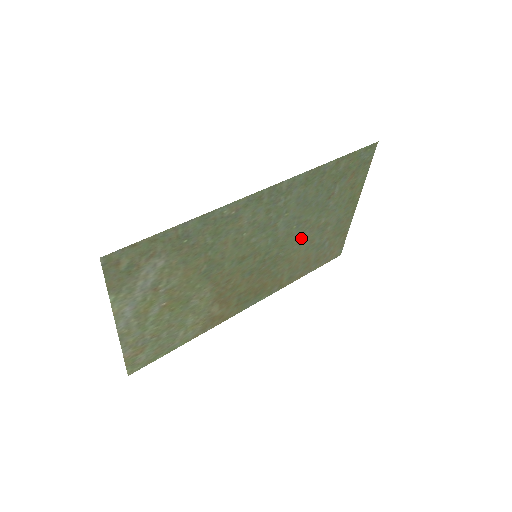
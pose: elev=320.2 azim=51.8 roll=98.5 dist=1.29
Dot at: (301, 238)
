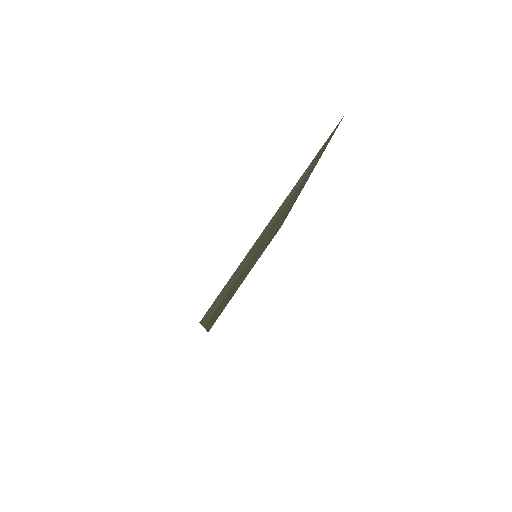
Dot at: occluded
